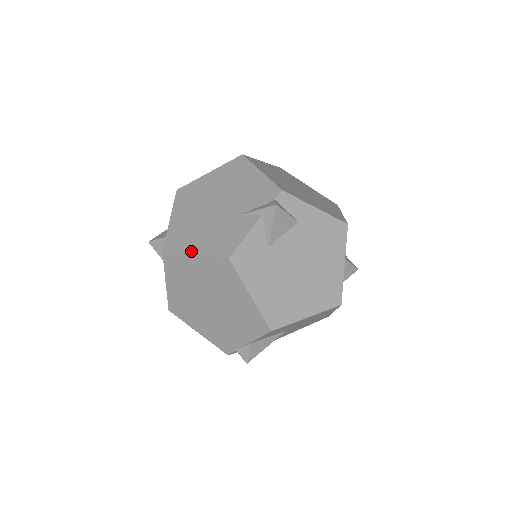
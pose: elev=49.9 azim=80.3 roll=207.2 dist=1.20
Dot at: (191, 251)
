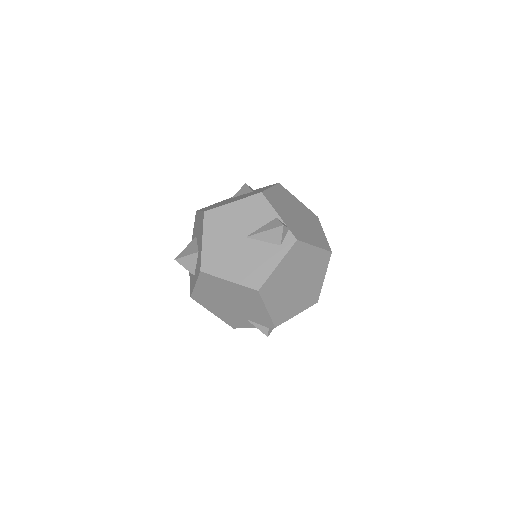
Dot at: (211, 311)
